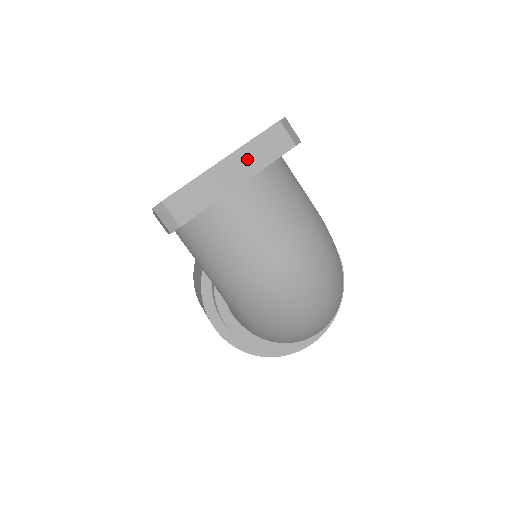
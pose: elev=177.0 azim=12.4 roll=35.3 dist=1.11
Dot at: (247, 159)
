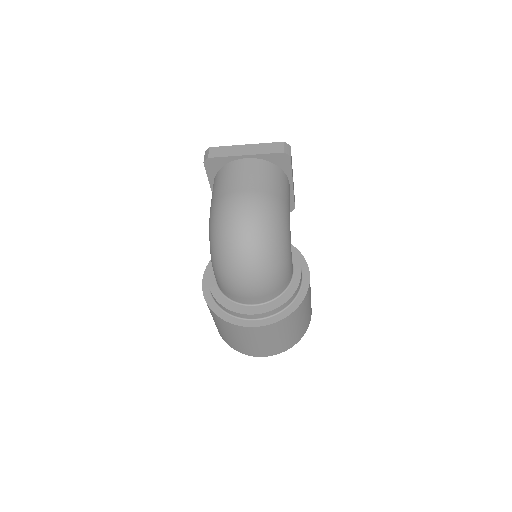
Dot at: (257, 148)
